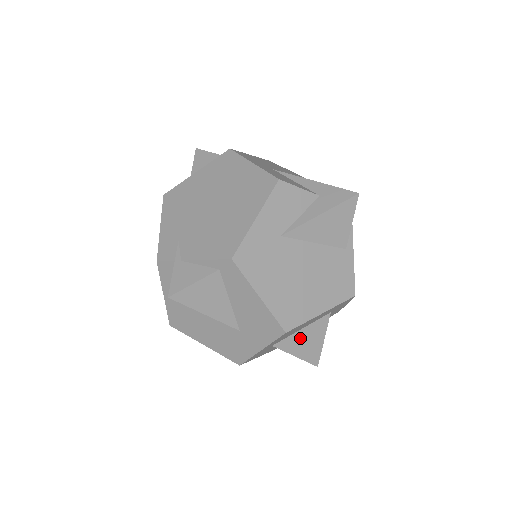
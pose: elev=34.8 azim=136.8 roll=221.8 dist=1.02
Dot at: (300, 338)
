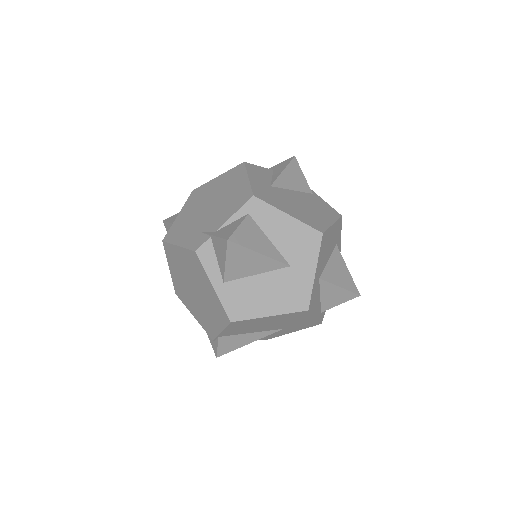
Dot at: (332, 269)
